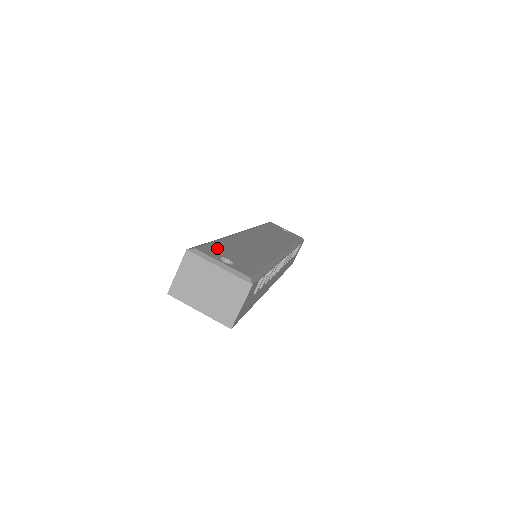
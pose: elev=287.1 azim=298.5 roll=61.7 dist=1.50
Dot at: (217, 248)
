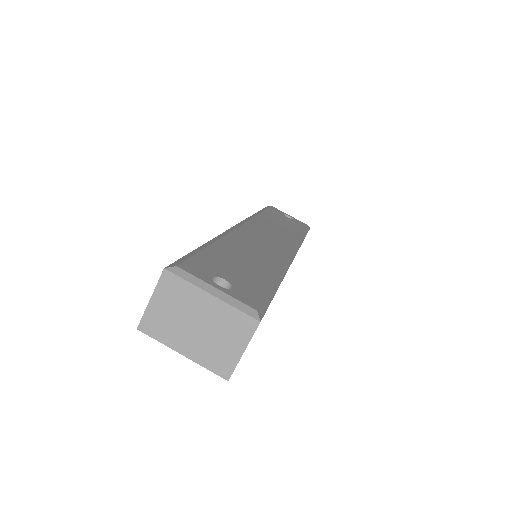
Dot at: (208, 260)
